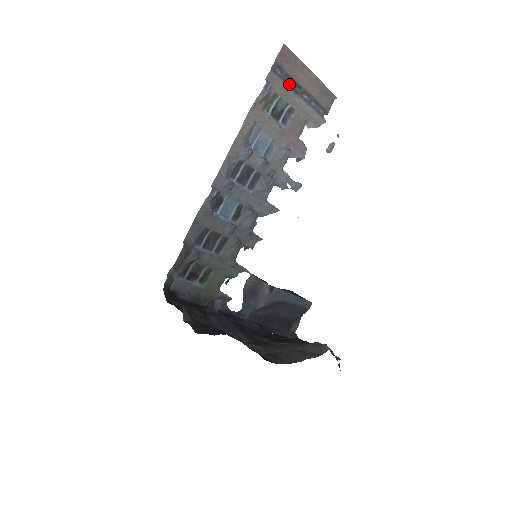
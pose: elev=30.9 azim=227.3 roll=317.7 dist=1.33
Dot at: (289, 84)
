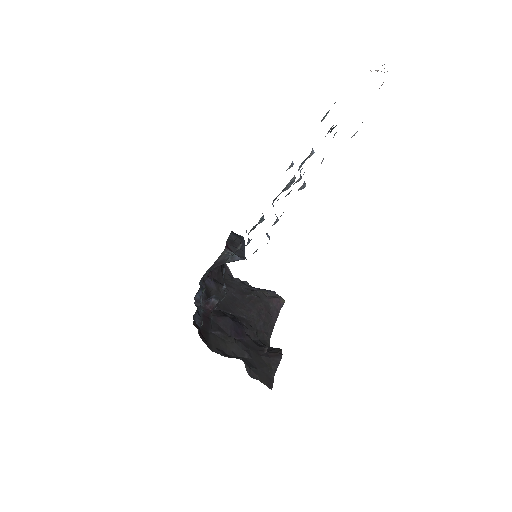
Dot at: occluded
